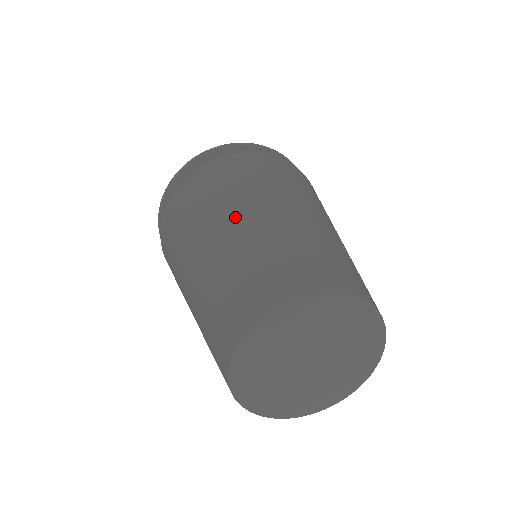
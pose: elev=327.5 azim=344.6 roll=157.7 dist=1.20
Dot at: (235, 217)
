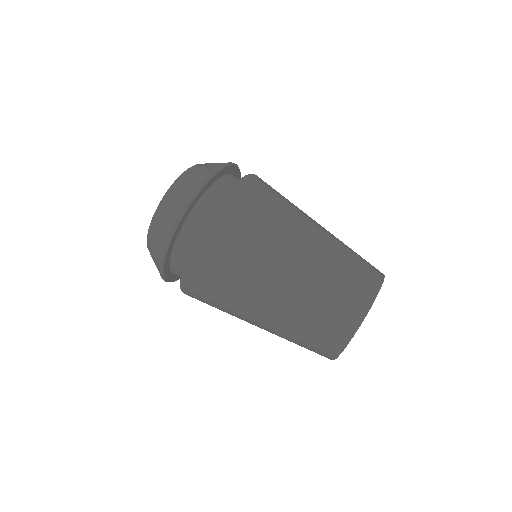
Dot at: (279, 273)
